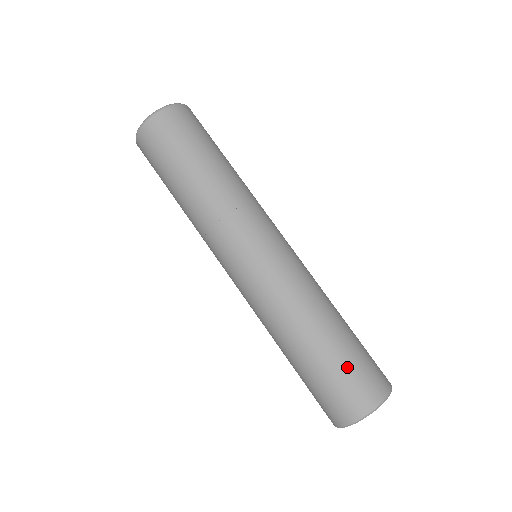
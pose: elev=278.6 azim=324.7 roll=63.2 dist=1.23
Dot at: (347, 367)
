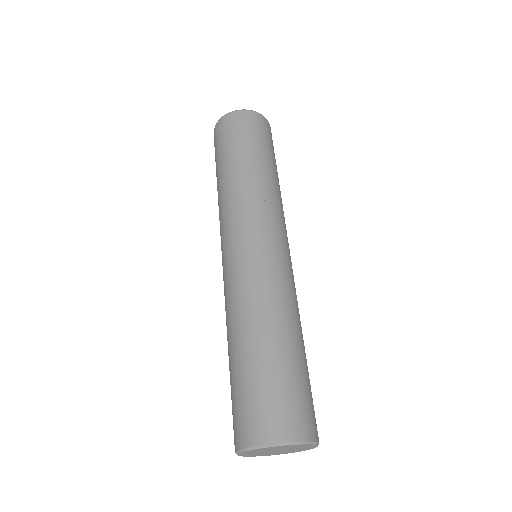
Dot at: (299, 383)
